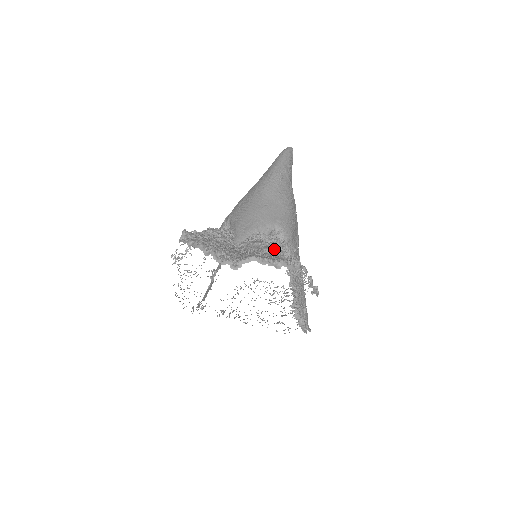
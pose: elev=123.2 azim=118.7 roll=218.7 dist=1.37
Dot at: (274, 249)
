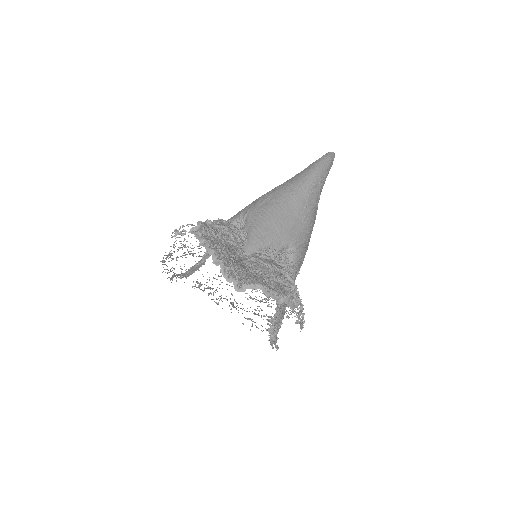
Dot at: (281, 277)
